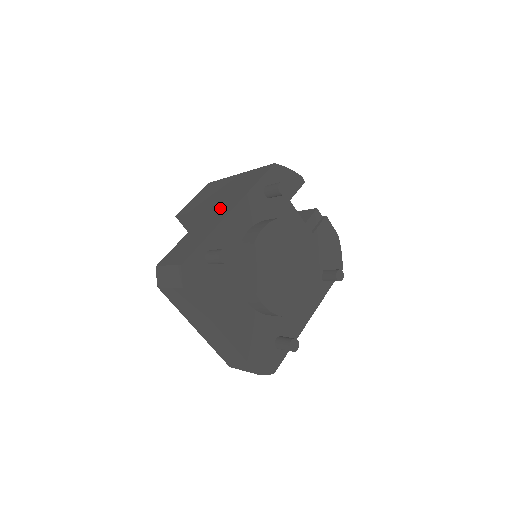
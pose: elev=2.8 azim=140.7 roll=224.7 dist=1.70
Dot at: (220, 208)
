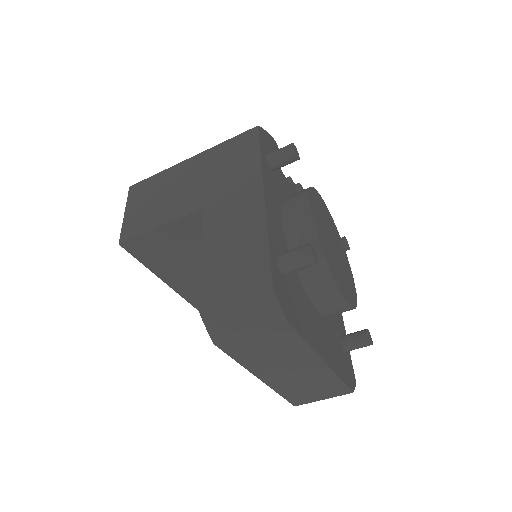
Dot at: (229, 200)
